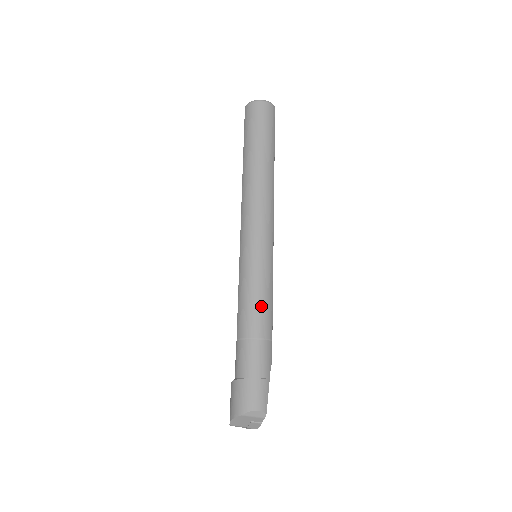
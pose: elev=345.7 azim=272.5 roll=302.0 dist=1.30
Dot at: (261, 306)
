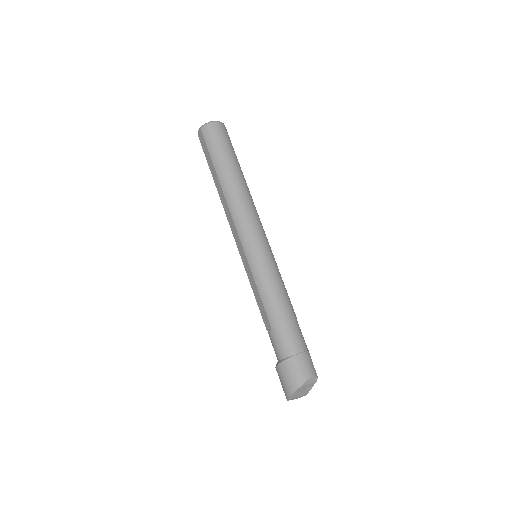
Dot at: (283, 294)
